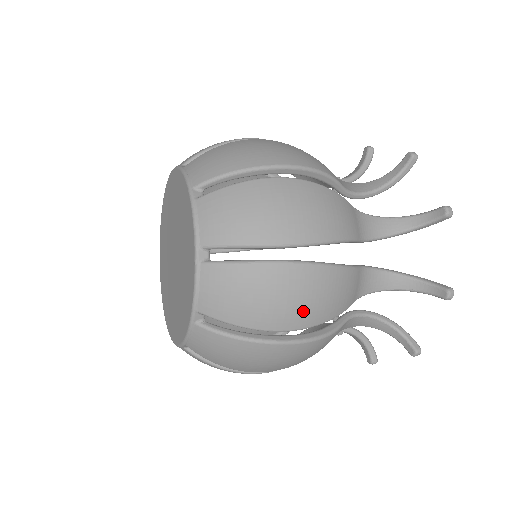
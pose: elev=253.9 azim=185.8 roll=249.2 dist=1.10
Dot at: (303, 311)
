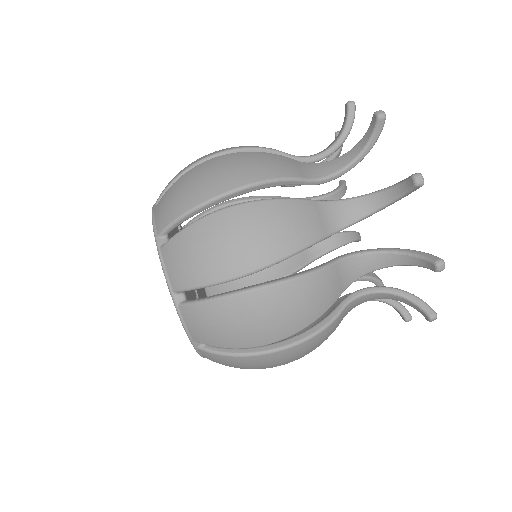
Dot at: (289, 362)
